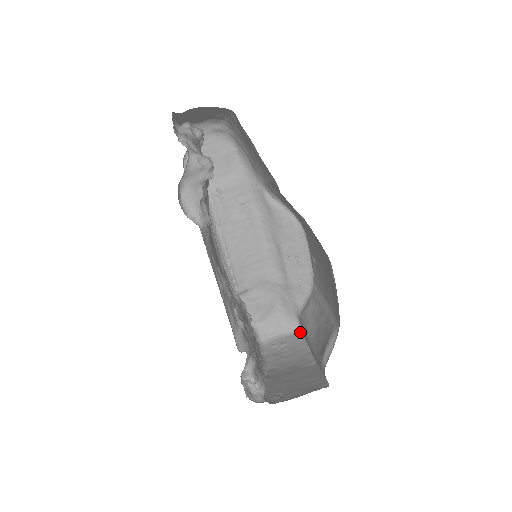
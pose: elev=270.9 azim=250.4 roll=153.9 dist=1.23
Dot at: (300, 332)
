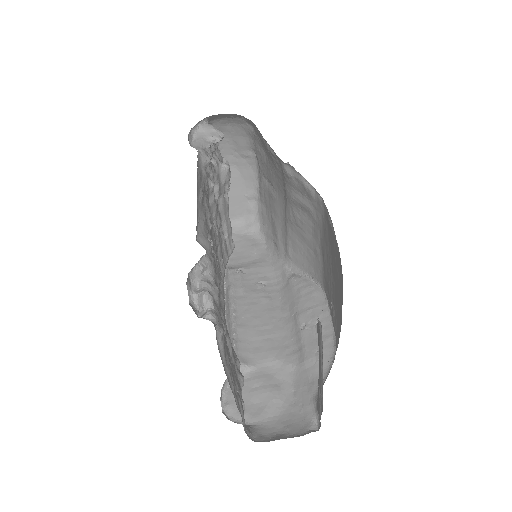
Dot at: (317, 430)
